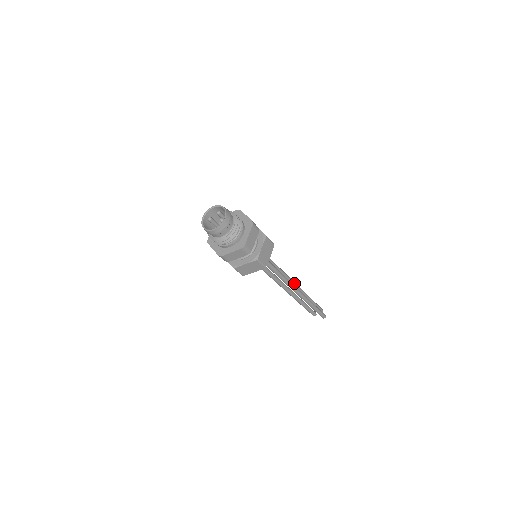
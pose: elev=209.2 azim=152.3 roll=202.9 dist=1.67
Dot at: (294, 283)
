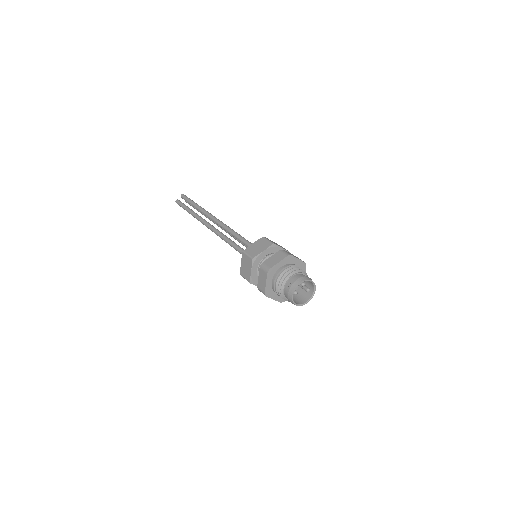
Dot at: occluded
